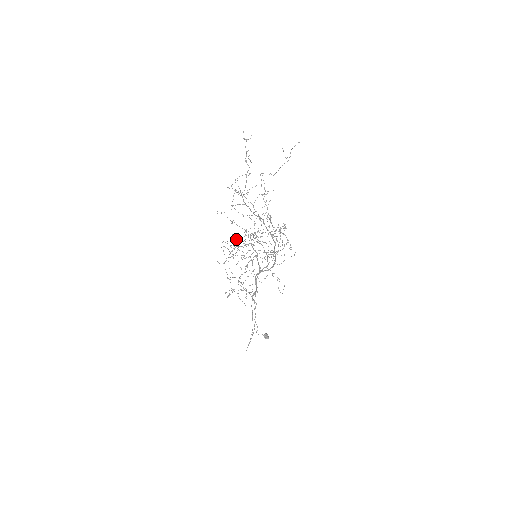
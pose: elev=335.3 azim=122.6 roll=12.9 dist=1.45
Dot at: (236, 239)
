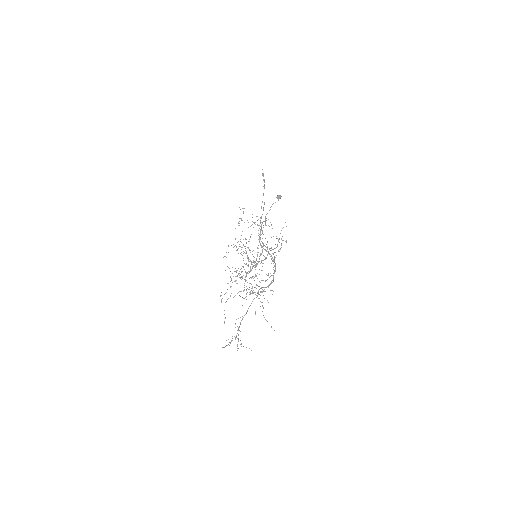
Dot at: occluded
